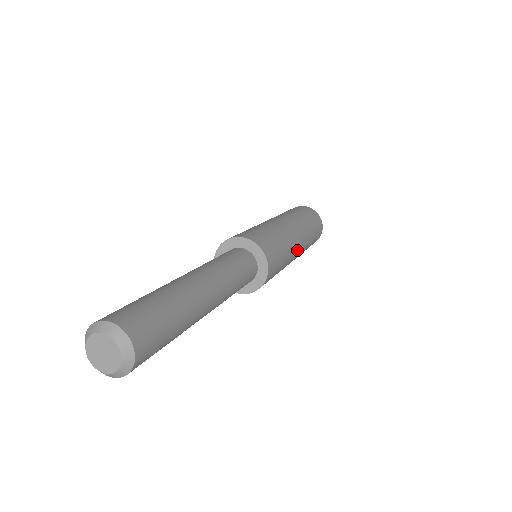
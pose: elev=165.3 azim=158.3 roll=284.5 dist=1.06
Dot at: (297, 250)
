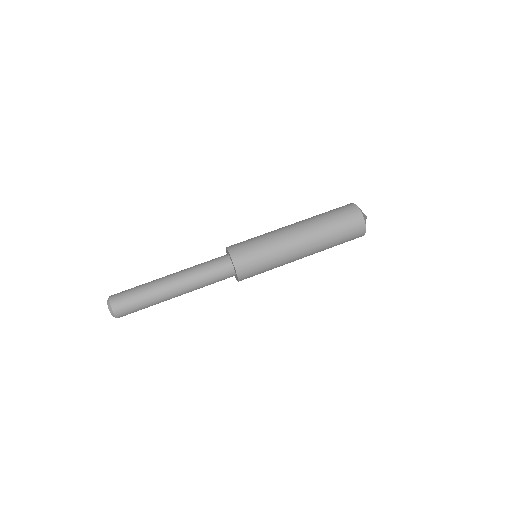
Dot at: occluded
